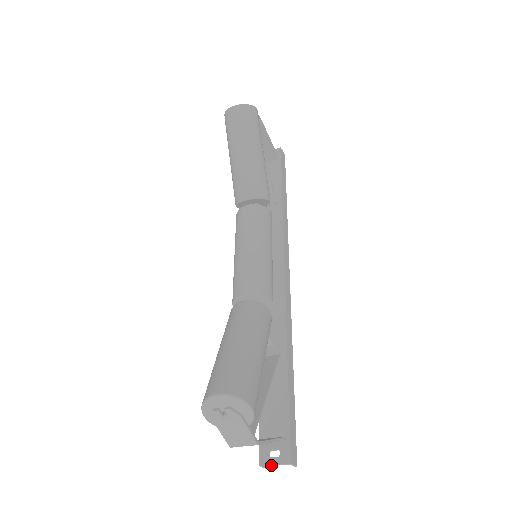
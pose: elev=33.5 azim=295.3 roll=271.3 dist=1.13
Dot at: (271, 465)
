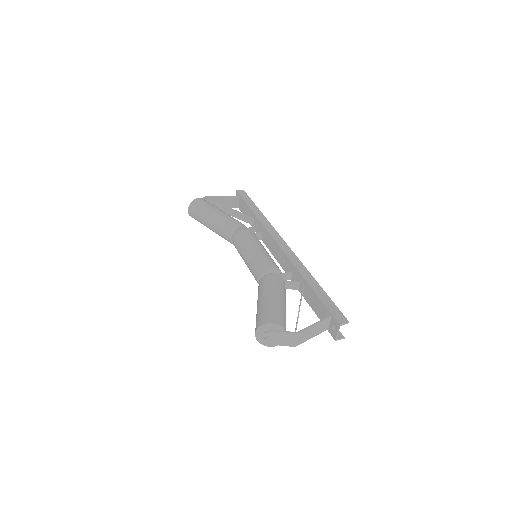
Dot at: (337, 335)
